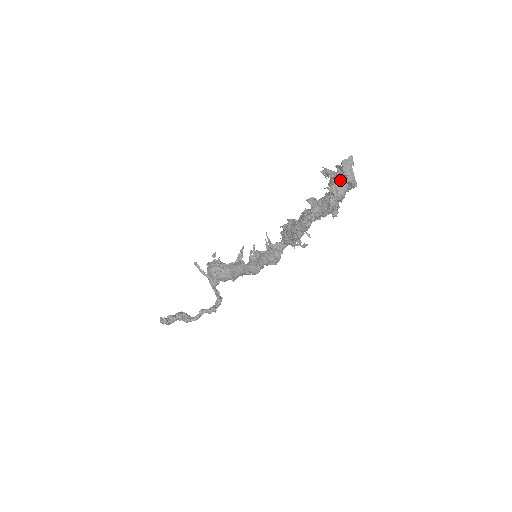
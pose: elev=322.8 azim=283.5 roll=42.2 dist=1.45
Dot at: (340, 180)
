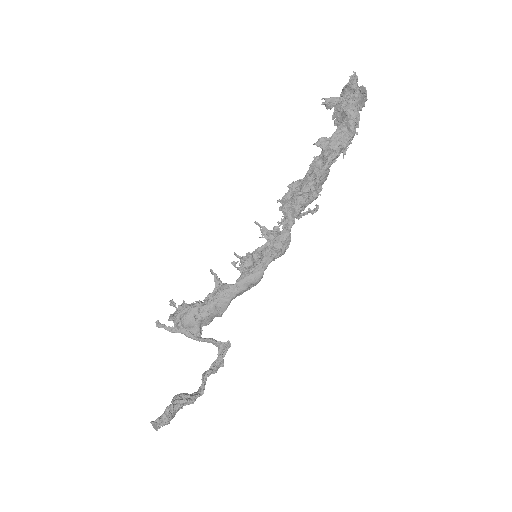
Dot at: (352, 101)
